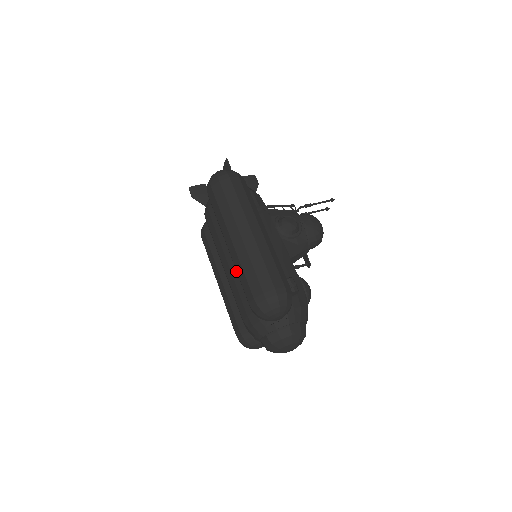
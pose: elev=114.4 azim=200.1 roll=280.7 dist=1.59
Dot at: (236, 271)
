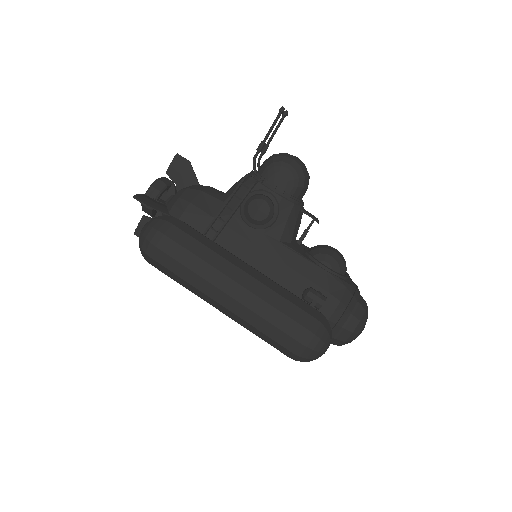
Dot at: occluded
